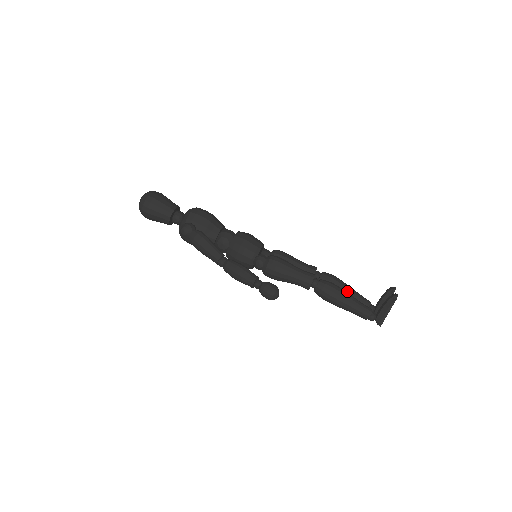
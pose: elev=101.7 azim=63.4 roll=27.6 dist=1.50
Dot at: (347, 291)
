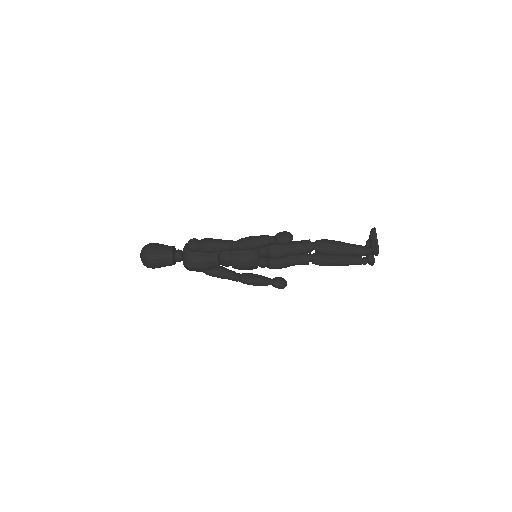
Dot at: occluded
